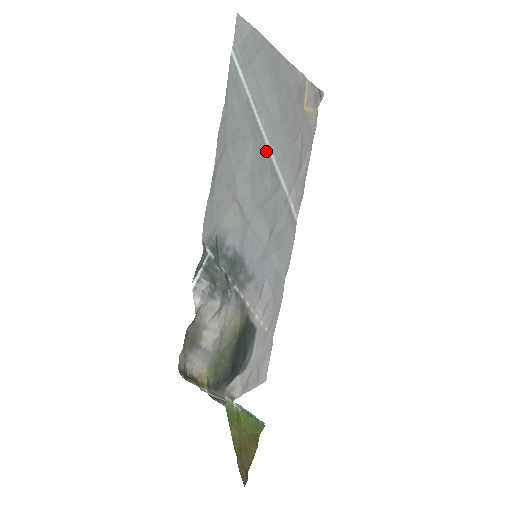
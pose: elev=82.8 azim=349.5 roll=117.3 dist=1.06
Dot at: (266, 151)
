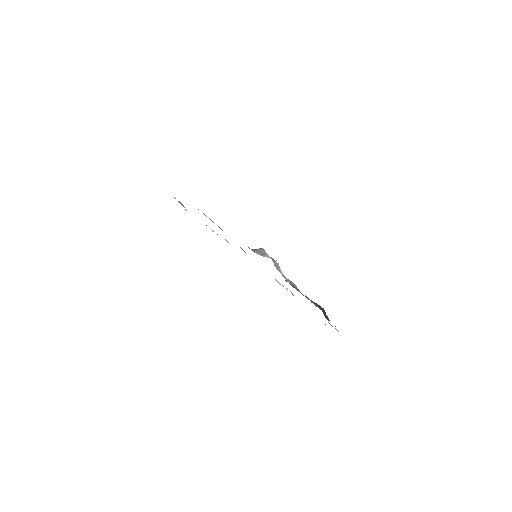
Dot at: occluded
